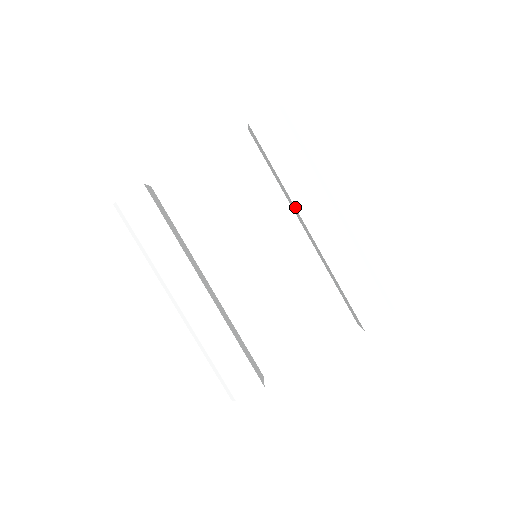
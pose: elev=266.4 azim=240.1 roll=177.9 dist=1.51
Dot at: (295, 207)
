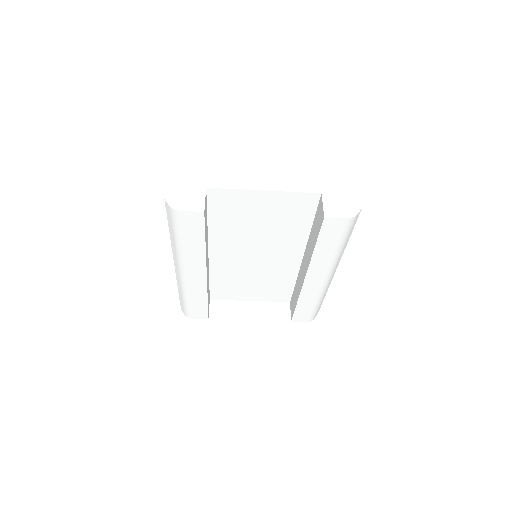
Dot at: (308, 268)
